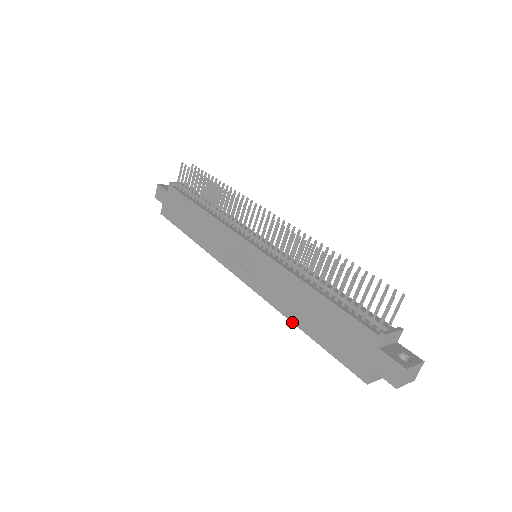
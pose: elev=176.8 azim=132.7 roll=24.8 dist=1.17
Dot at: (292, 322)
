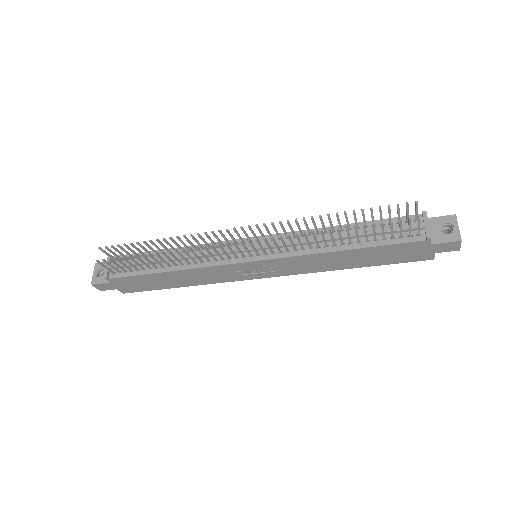
Dot at: occluded
